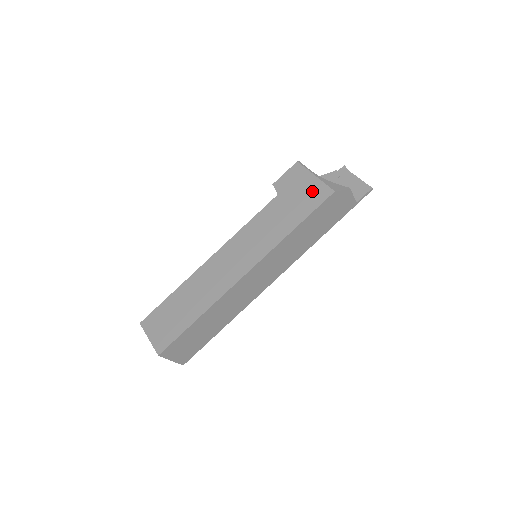
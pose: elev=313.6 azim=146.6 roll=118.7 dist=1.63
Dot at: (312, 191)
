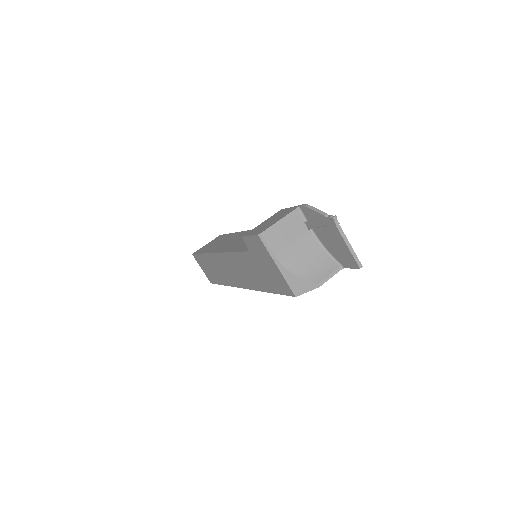
Dot at: (276, 278)
